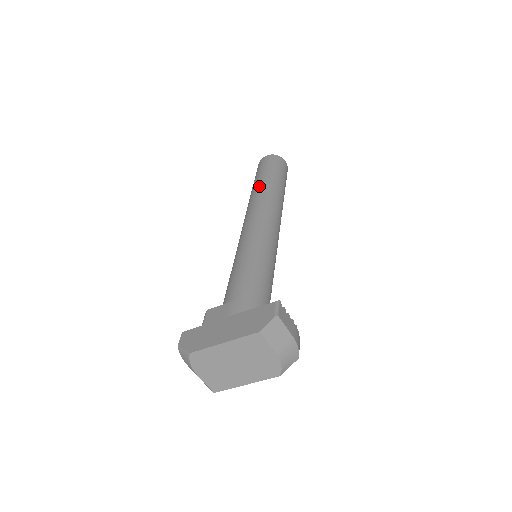
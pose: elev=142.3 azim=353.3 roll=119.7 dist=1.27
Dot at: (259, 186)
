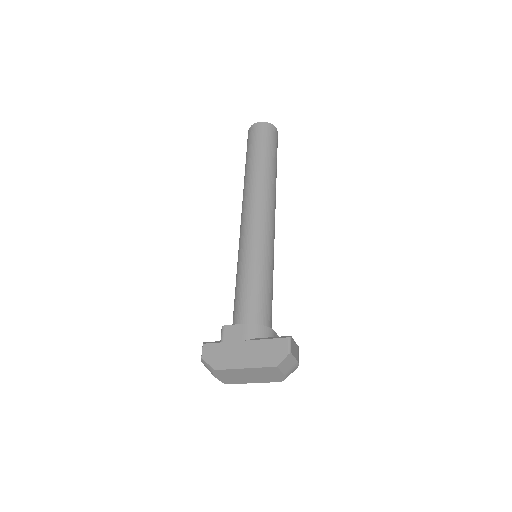
Dot at: (256, 170)
